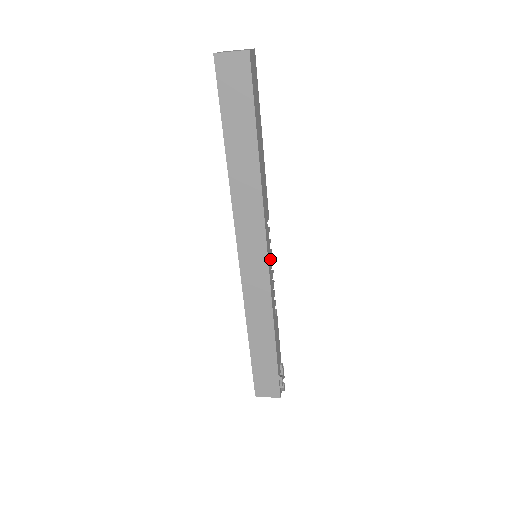
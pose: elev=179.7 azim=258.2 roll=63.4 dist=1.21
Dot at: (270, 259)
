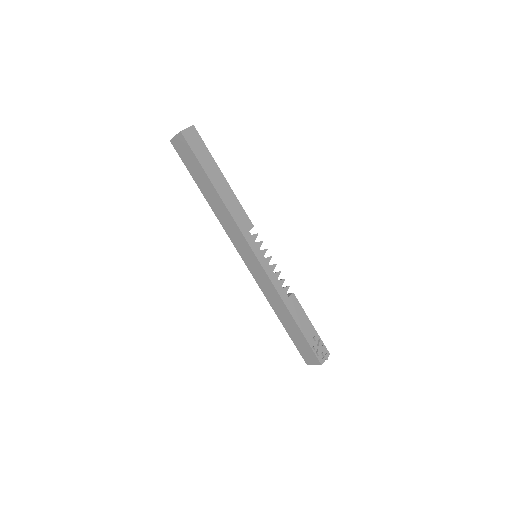
Dot at: occluded
